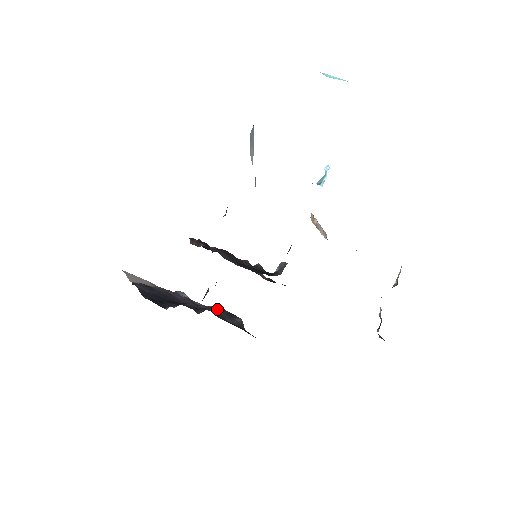
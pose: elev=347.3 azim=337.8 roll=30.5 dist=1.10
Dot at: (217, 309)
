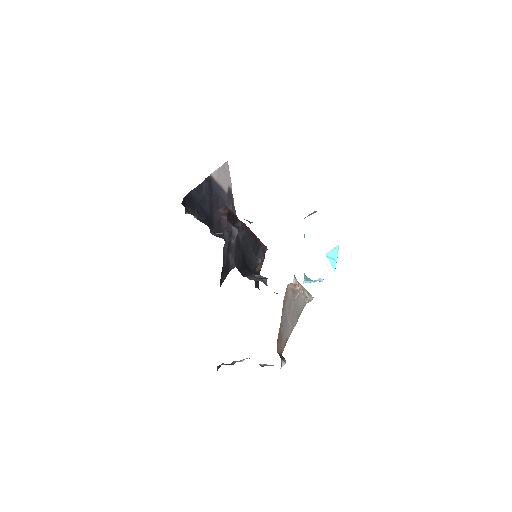
Dot at: occluded
